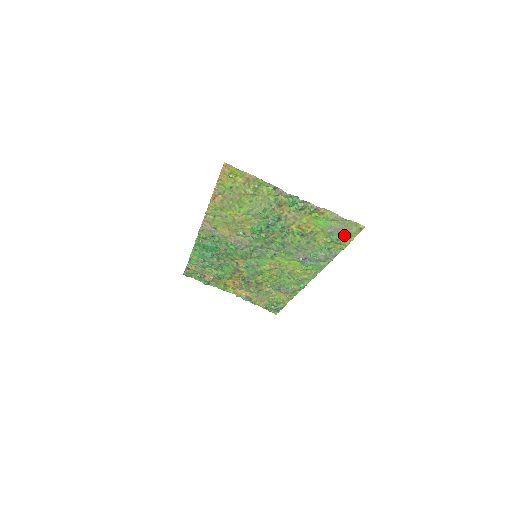
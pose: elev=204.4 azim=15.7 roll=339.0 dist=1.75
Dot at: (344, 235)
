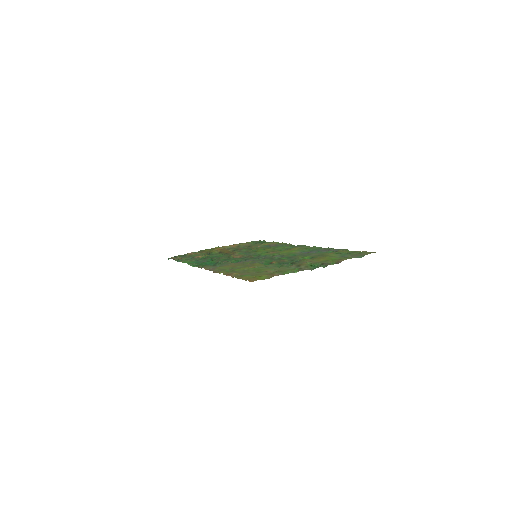
Dot at: (355, 254)
